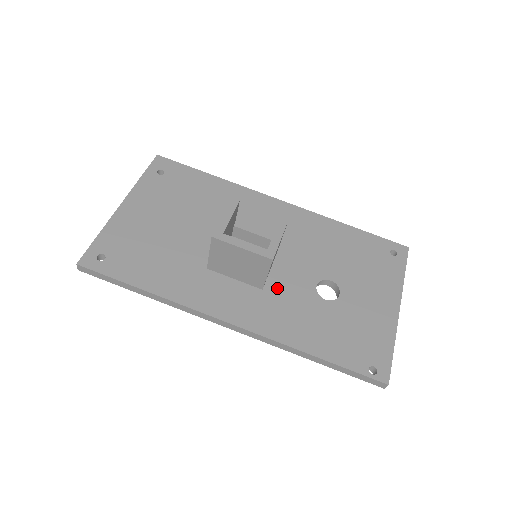
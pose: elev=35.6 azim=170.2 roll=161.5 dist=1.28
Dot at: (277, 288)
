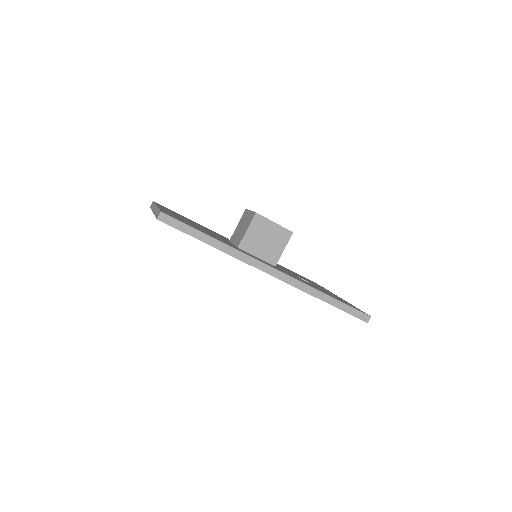
Dot at: (281, 269)
